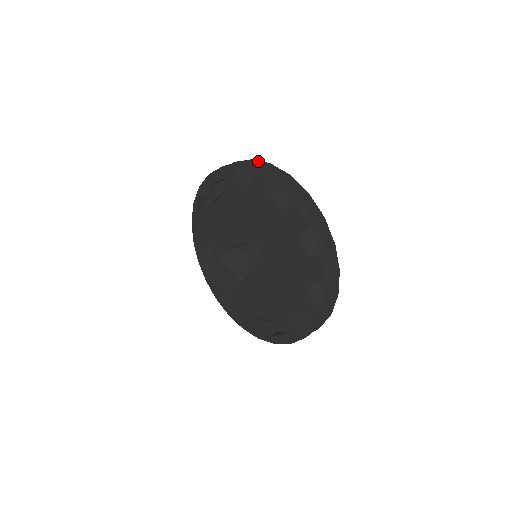
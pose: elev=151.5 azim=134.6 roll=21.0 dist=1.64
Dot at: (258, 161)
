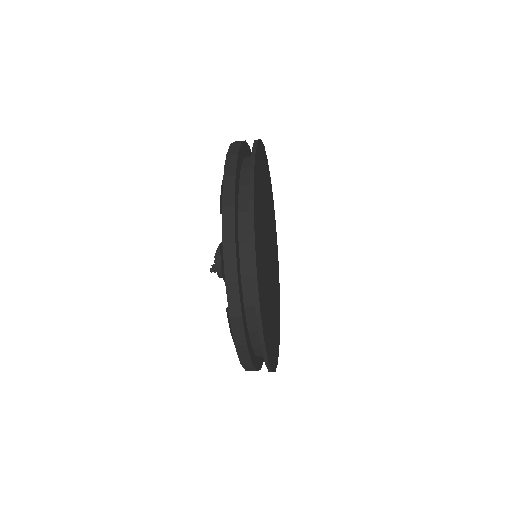
Dot at: occluded
